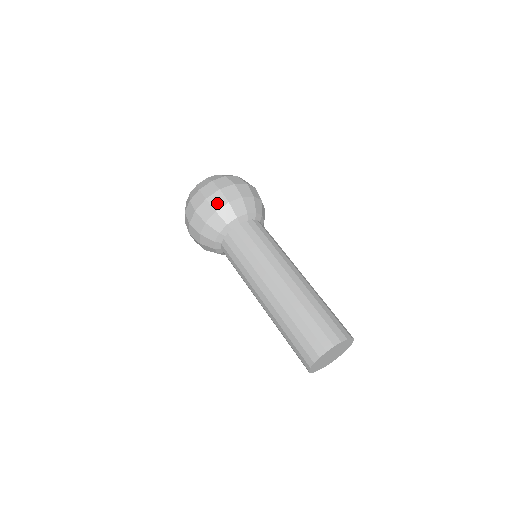
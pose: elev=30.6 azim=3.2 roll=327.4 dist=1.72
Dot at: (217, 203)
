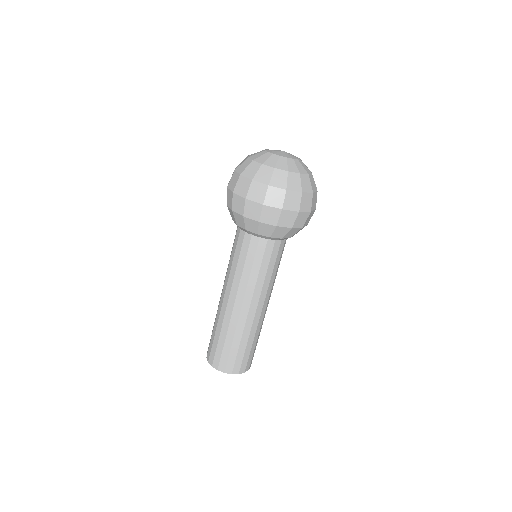
Dot at: (267, 217)
